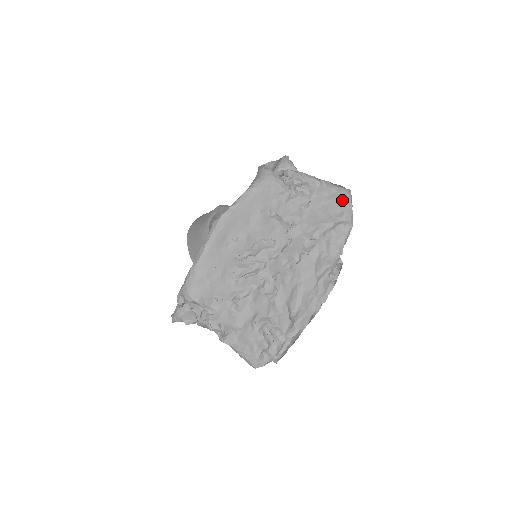
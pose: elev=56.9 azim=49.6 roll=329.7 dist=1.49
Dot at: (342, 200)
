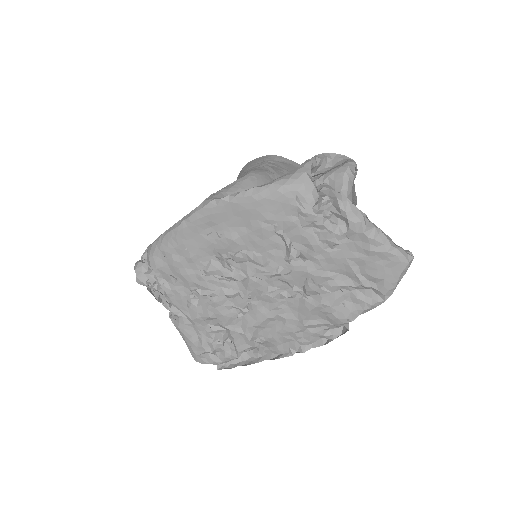
Dot at: (388, 265)
